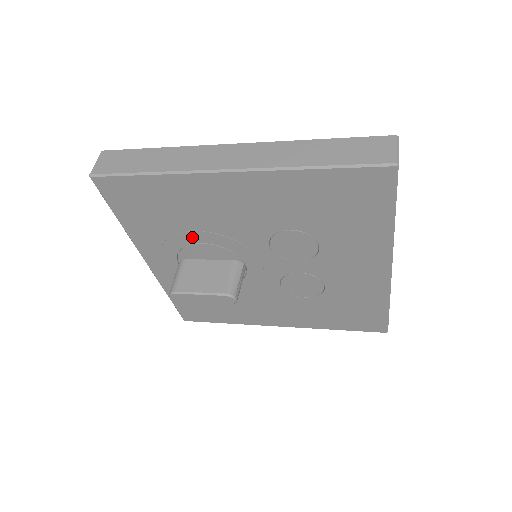
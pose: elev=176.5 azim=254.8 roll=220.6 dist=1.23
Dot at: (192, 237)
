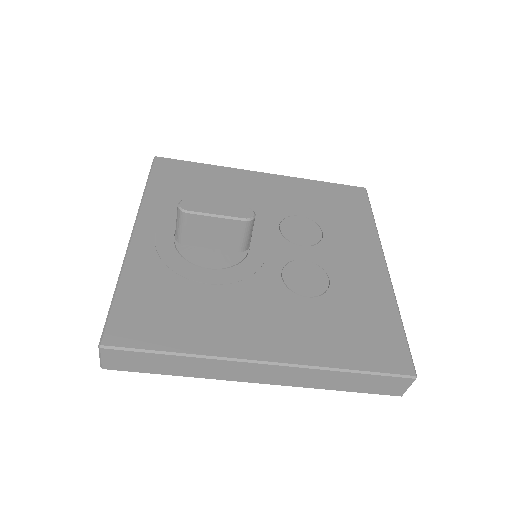
Dot at: occluded
